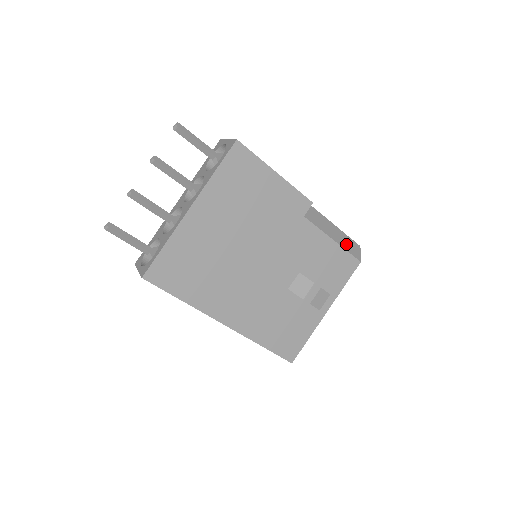
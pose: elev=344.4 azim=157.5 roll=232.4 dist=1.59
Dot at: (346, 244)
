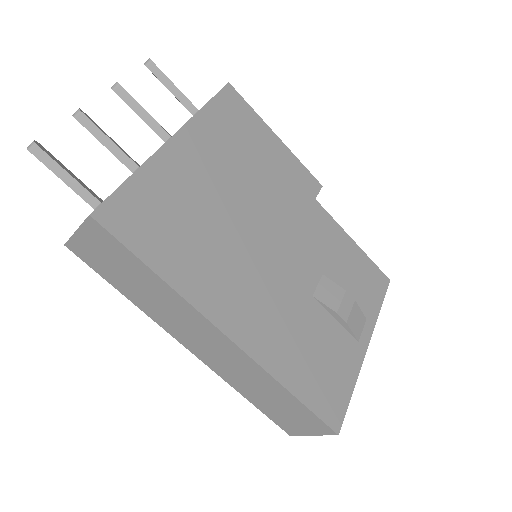
Dot at: occluded
